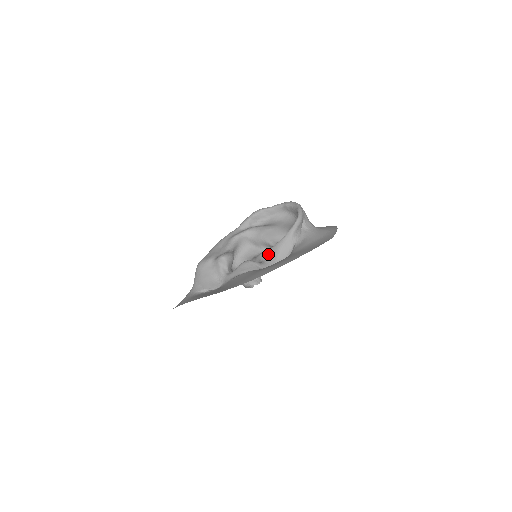
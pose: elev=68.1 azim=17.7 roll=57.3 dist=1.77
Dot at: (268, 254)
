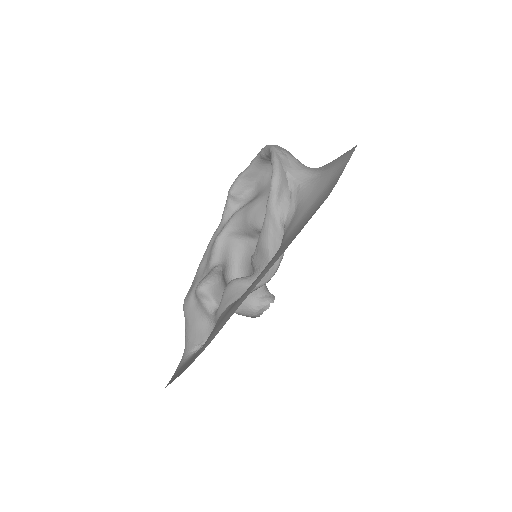
Dot at: (257, 256)
